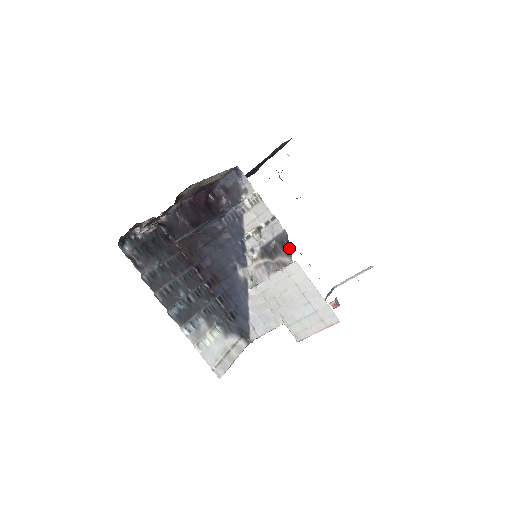
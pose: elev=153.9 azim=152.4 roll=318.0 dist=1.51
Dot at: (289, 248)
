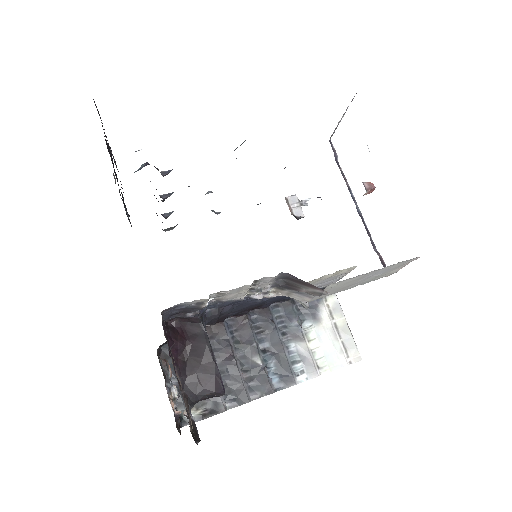
Dot at: (308, 284)
